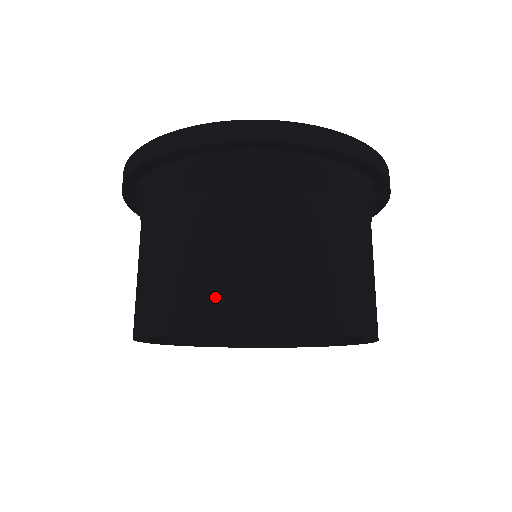
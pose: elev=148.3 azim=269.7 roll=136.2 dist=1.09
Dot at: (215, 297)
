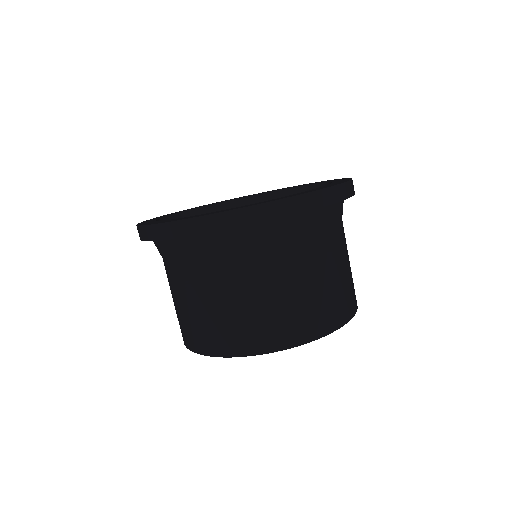
Dot at: (302, 321)
